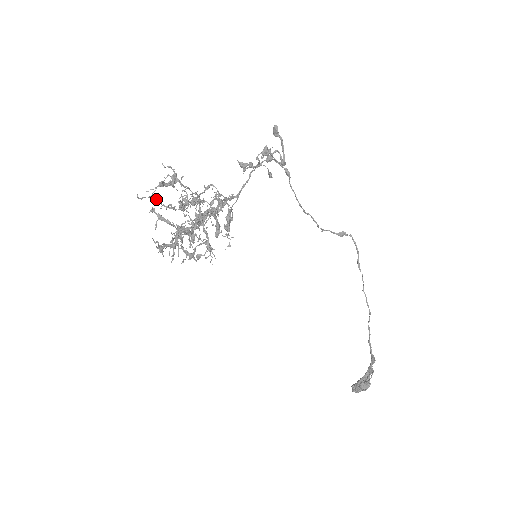
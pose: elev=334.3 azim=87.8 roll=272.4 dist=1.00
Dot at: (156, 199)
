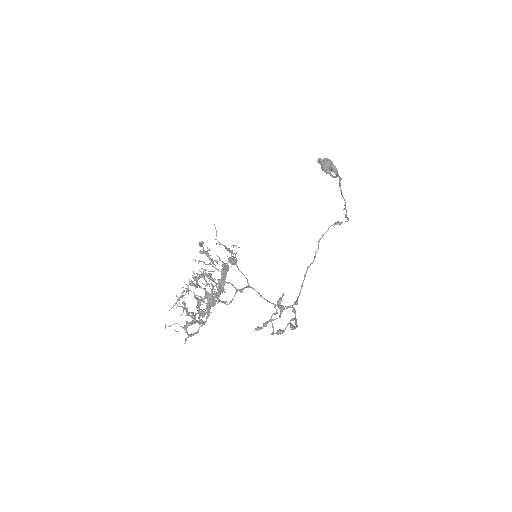
Dot at: occluded
